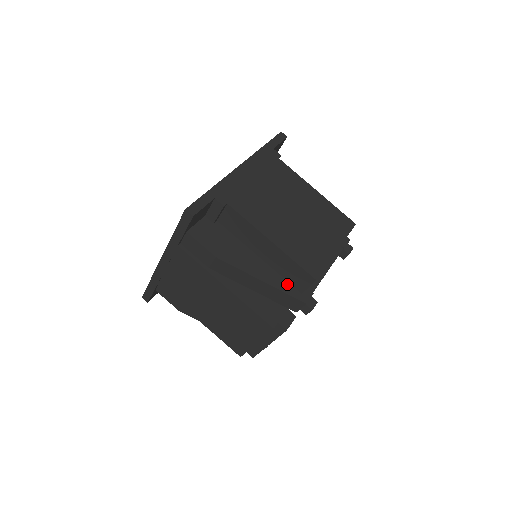
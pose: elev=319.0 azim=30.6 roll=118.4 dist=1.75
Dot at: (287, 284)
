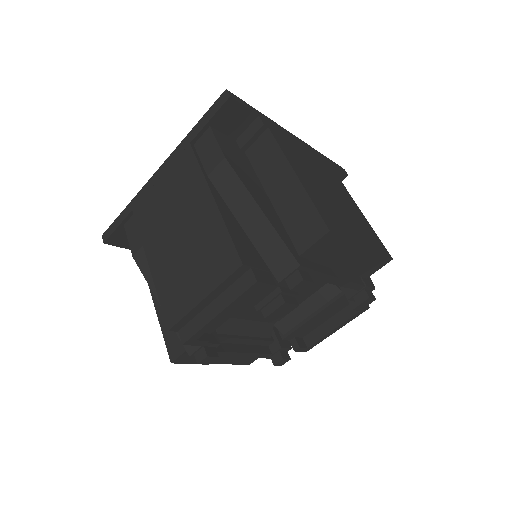
Dot at: (287, 236)
